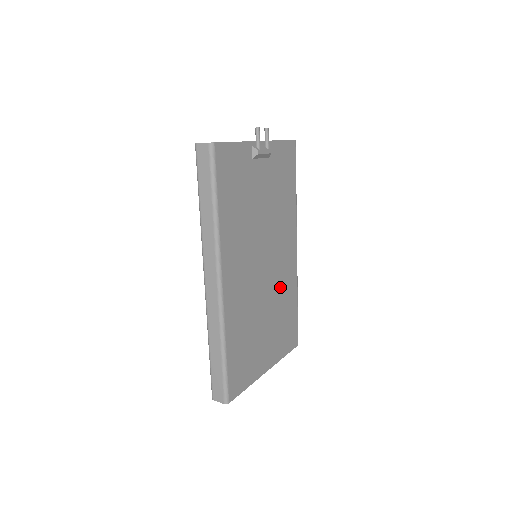
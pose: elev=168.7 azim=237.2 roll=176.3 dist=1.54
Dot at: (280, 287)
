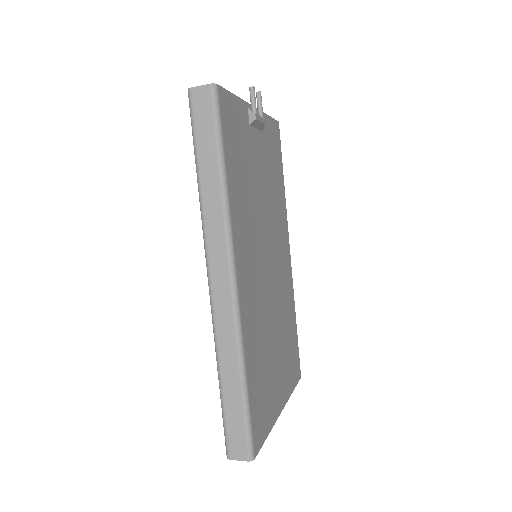
Dot at: (282, 298)
